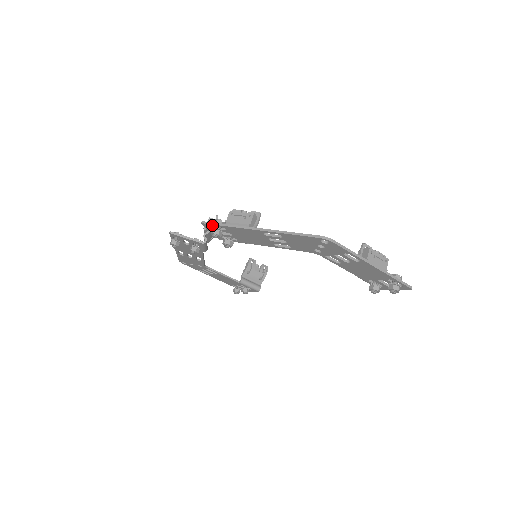
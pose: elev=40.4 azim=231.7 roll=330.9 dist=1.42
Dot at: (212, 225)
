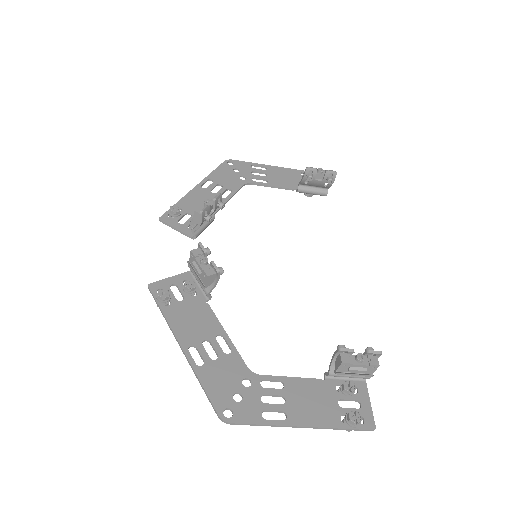
Dot at: (155, 297)
